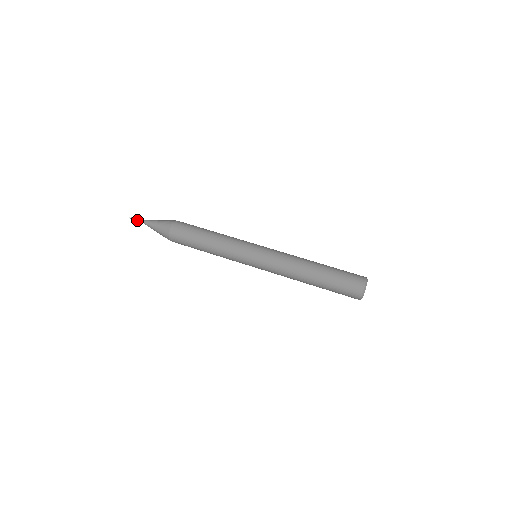
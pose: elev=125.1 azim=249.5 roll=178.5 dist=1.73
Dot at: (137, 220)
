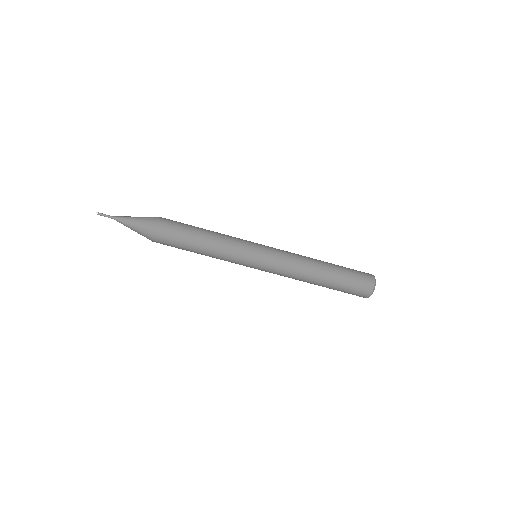
Dot at: occluded
